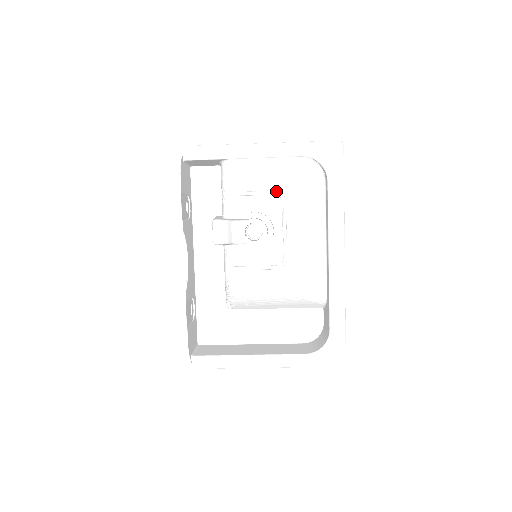
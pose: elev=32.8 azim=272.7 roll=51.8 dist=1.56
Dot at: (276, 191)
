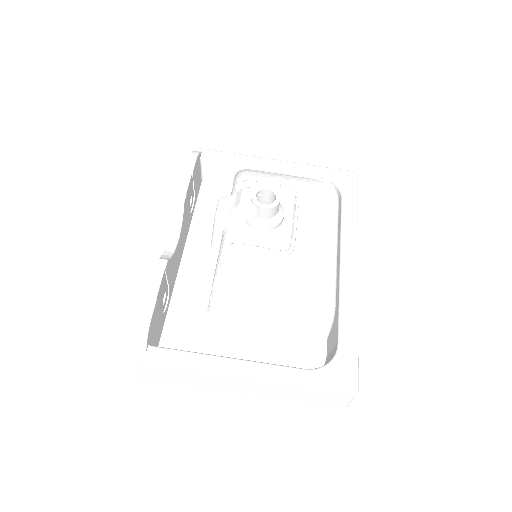
Dot at: (290, 187)
